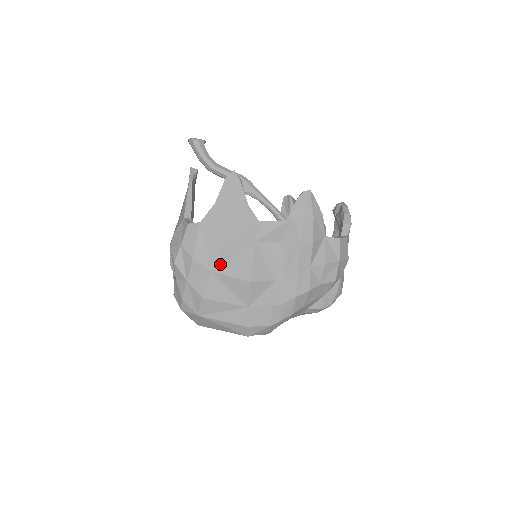
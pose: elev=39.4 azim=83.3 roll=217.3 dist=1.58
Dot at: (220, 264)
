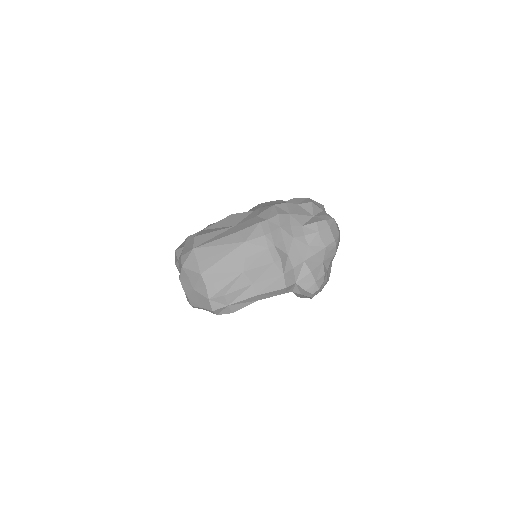
Dot at: occluded
